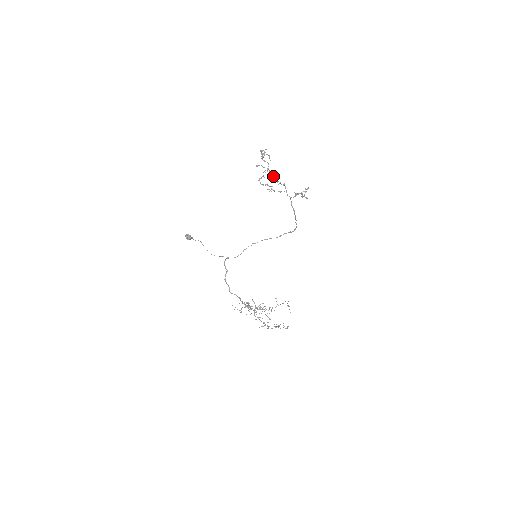
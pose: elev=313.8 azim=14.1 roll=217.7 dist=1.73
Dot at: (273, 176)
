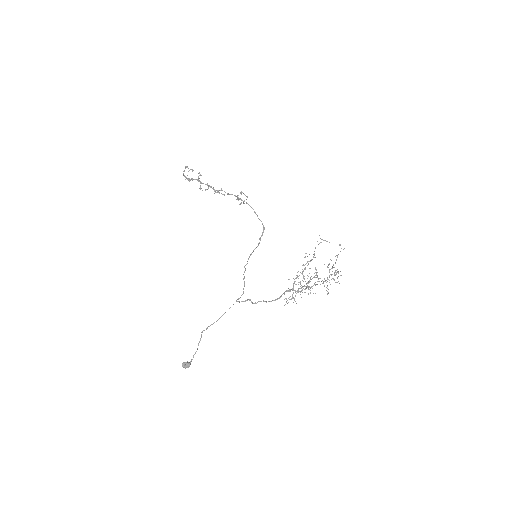
Dot at: (208, 185)
